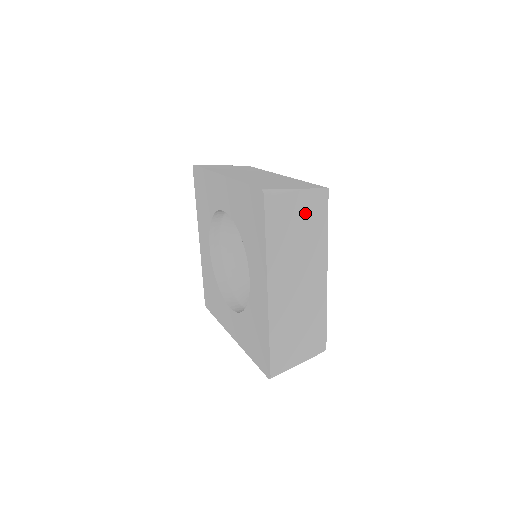
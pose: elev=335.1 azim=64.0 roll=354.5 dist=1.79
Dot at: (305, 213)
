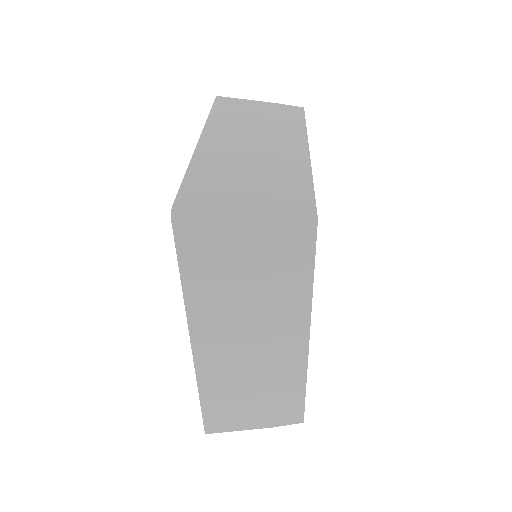
Dot at: (263, 253)
